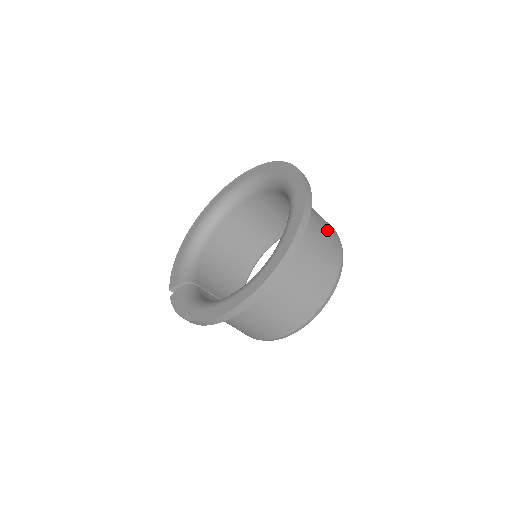
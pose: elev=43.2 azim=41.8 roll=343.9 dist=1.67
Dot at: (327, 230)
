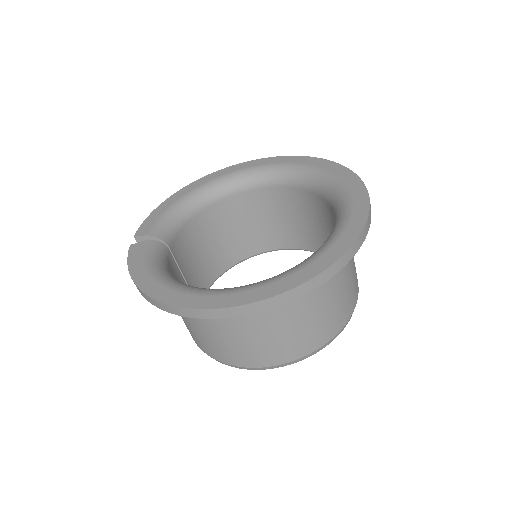
Dot at: (354, 275)
